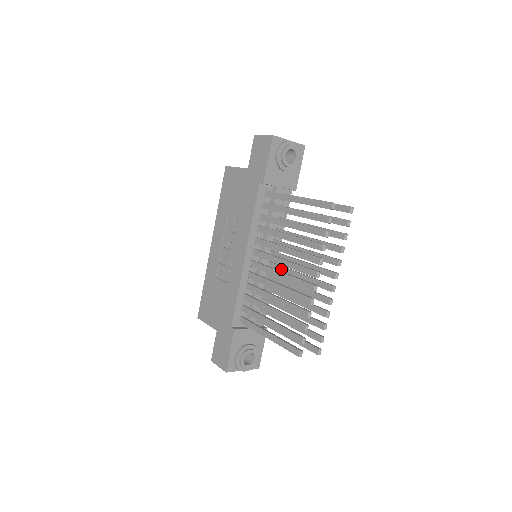
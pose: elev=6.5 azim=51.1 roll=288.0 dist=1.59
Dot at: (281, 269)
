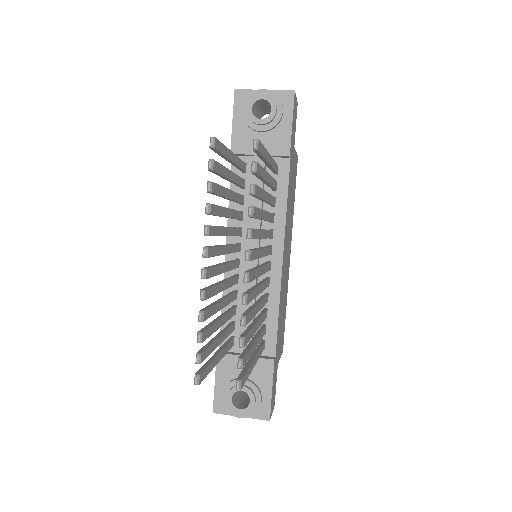
Dot at: occluded
